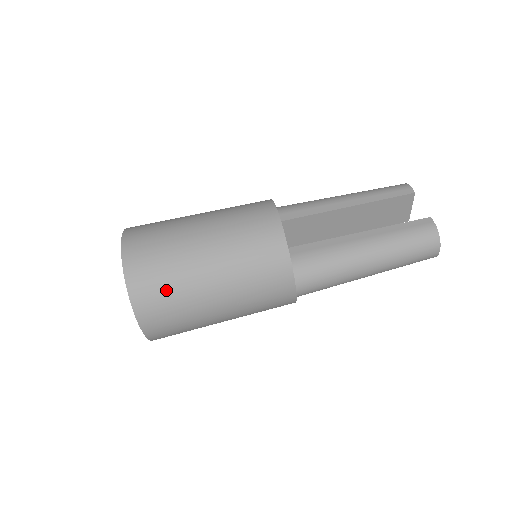
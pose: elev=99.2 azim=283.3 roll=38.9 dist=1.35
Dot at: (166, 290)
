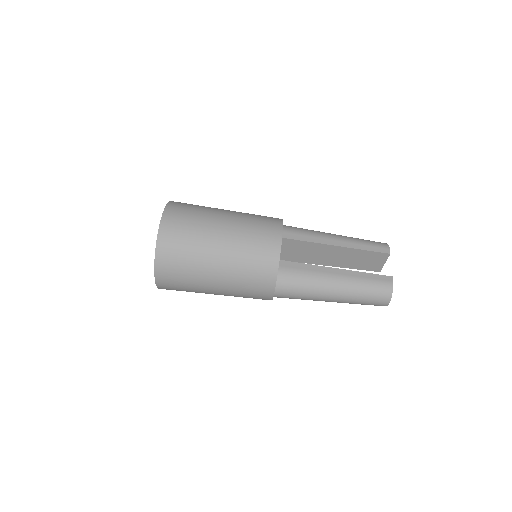
Dot at: (183, 258)
